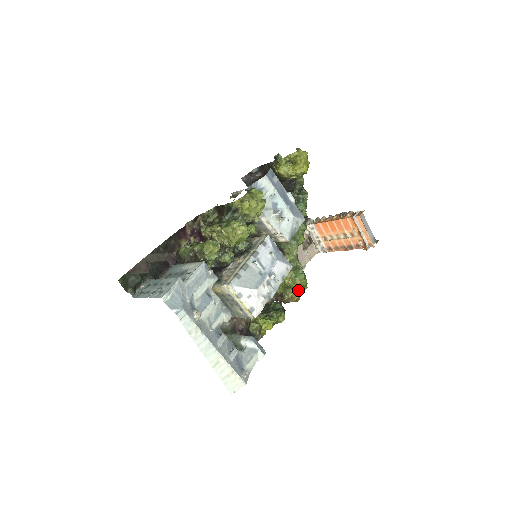
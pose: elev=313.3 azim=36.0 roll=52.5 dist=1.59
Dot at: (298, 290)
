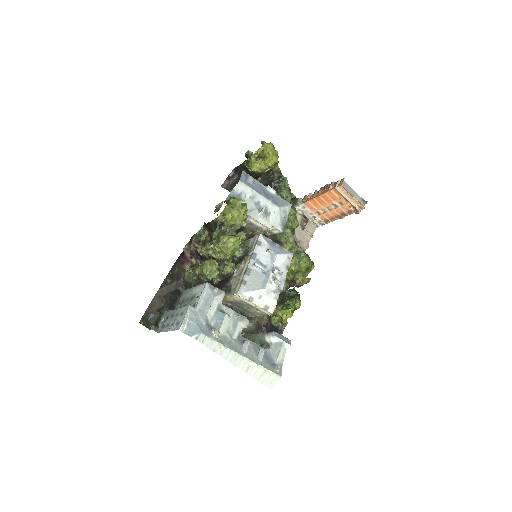
Dot at: (306, 272)
